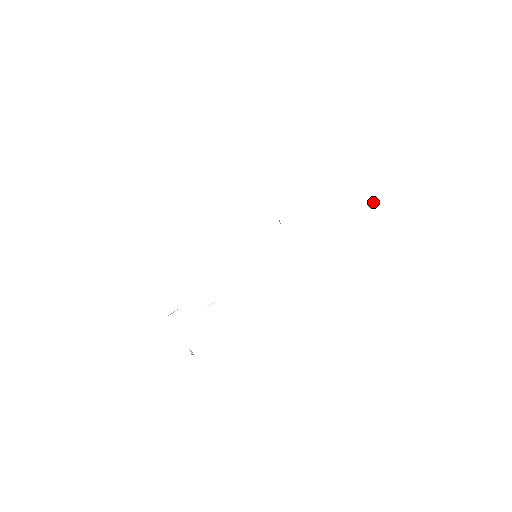
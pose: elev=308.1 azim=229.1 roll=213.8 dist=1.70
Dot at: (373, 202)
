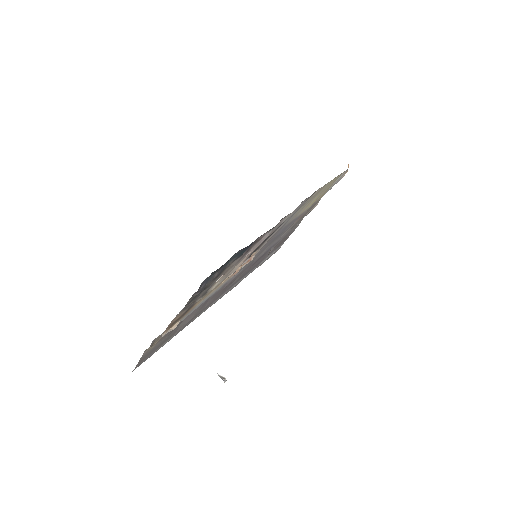
Dot at: (348, 165)
